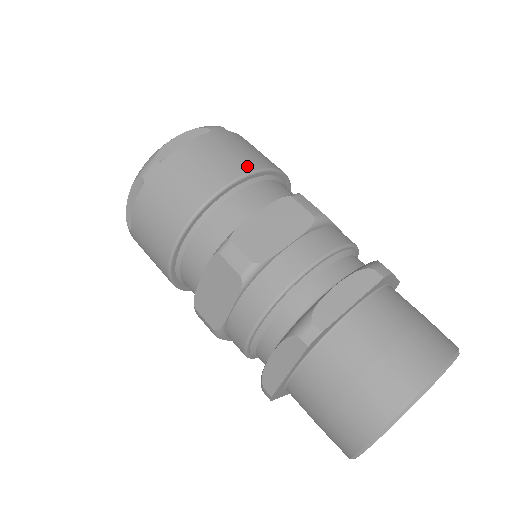
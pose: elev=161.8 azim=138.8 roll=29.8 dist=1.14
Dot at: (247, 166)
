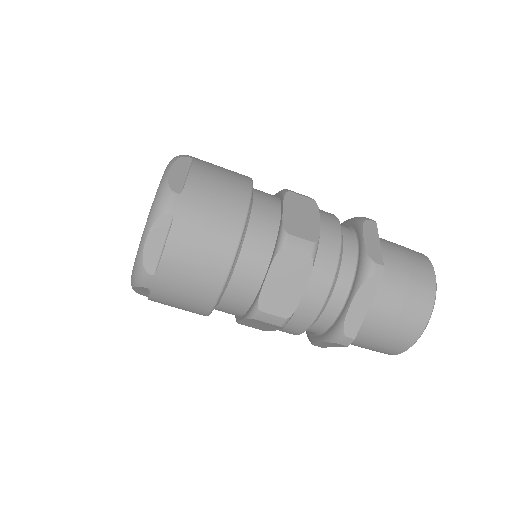
Dot at: (245, 178)
